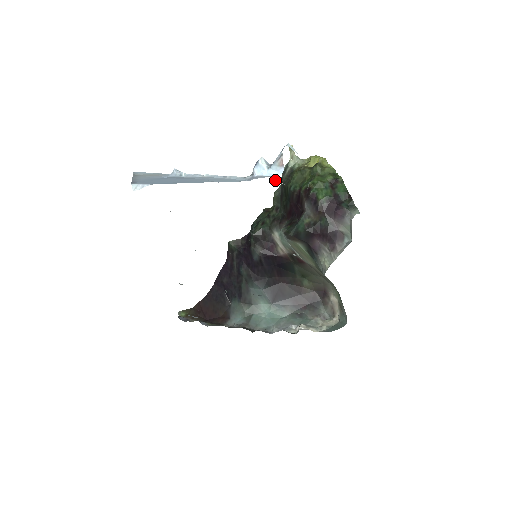
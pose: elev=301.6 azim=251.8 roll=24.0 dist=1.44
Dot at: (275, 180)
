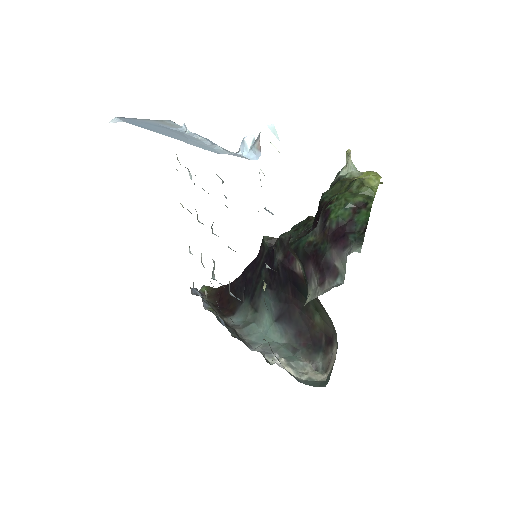
Dot at: occluded
